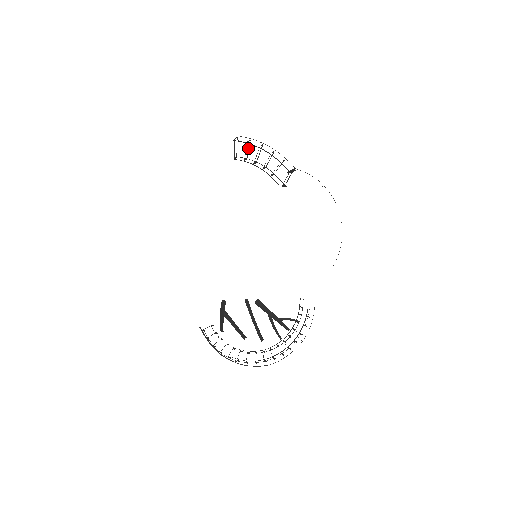
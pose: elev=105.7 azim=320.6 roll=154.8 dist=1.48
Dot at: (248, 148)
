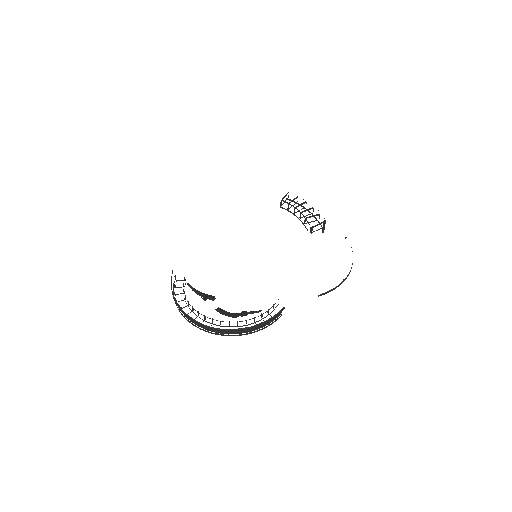
Dot at: (293, 200)
